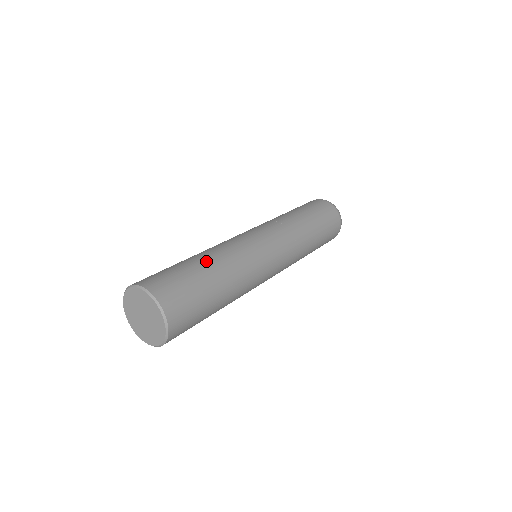
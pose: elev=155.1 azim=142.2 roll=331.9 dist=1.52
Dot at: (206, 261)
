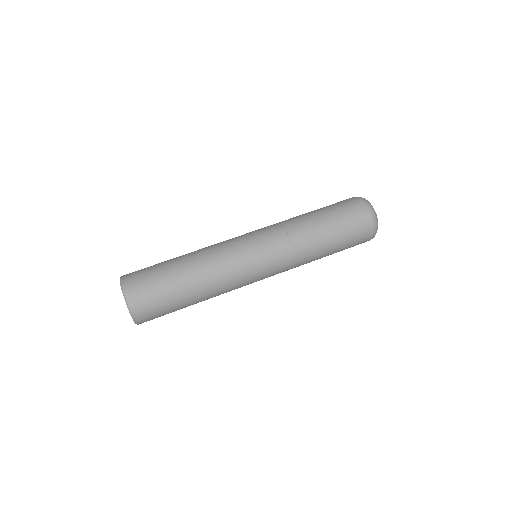
Dot at: (181, 260)
